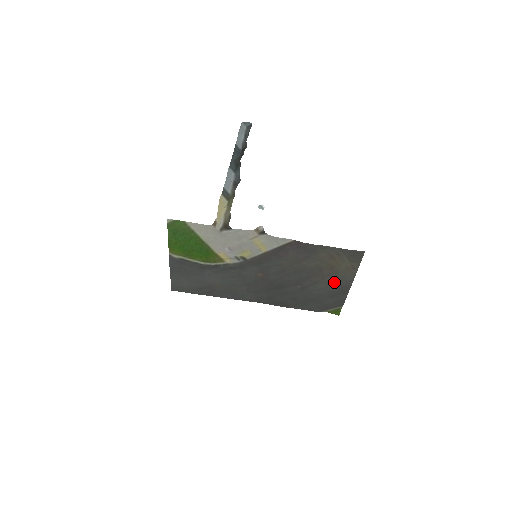
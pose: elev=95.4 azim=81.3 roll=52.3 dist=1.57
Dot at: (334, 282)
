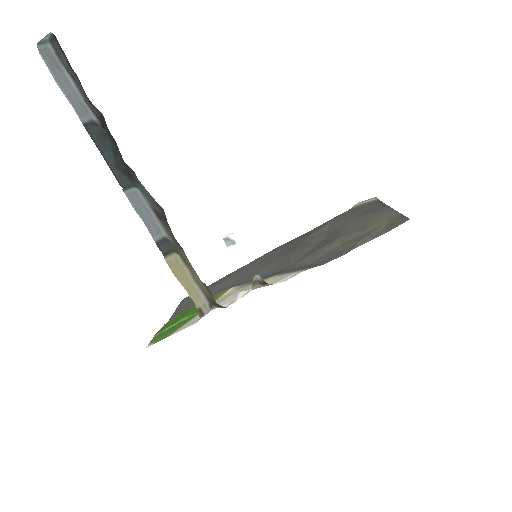
Dot at: (367, 219)
